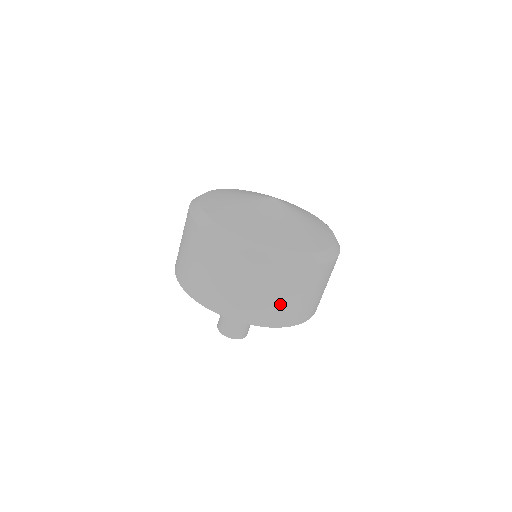
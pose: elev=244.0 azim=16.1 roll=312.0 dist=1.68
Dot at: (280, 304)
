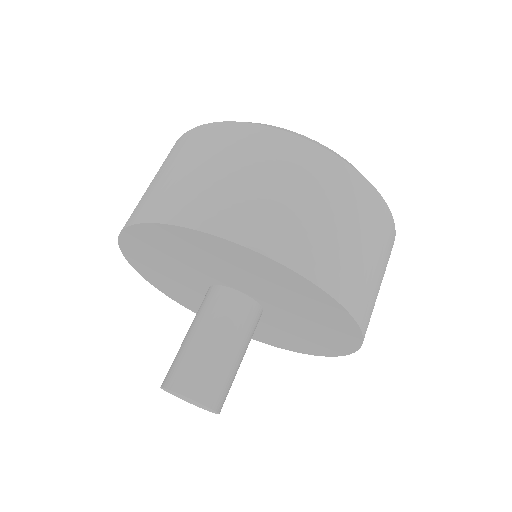
Dot at: (315, 225)
